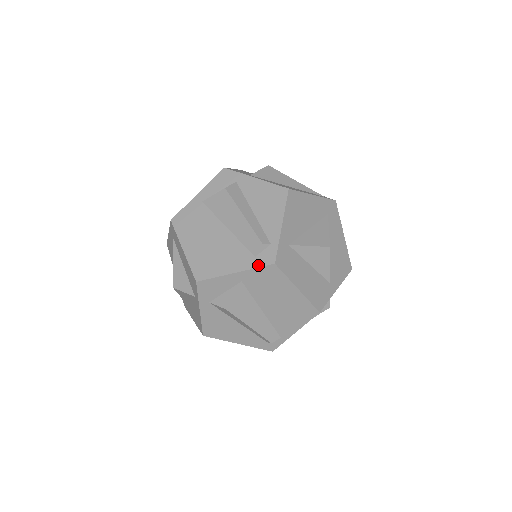
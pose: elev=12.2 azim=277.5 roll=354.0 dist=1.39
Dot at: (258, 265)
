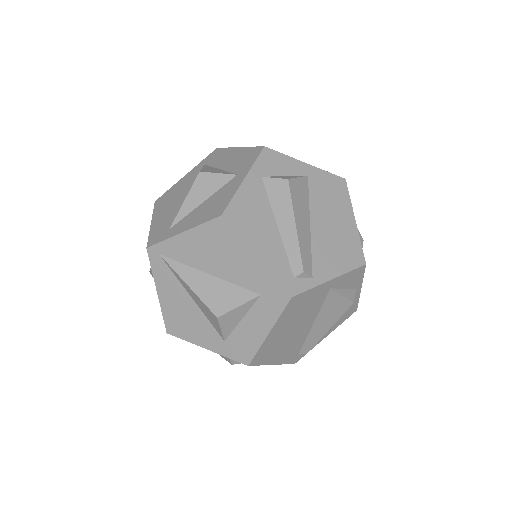
Dot at: (329, 173)
